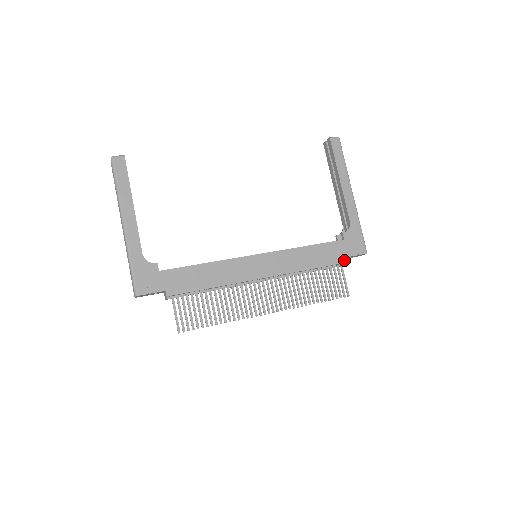
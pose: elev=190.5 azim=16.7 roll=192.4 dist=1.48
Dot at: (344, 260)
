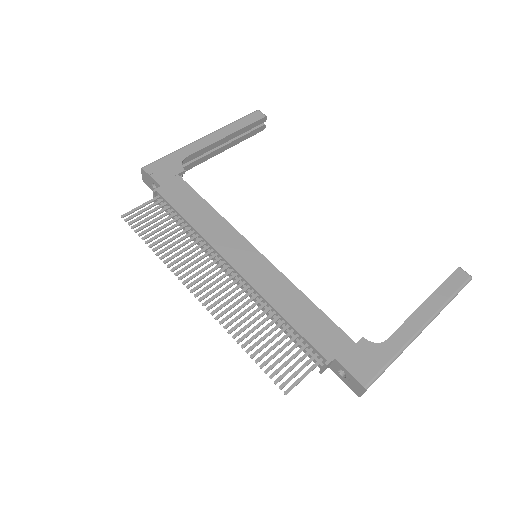
Dot at: (329, 357)
